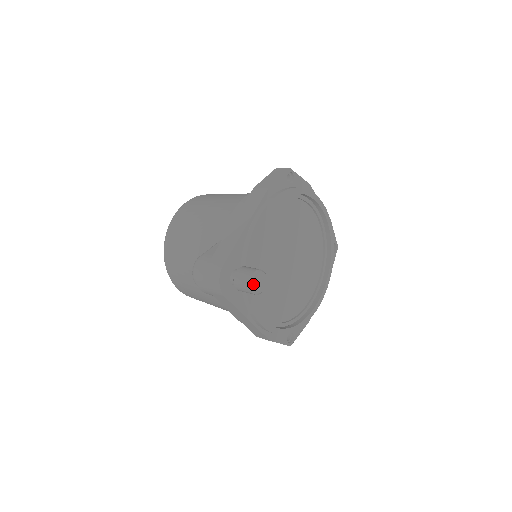
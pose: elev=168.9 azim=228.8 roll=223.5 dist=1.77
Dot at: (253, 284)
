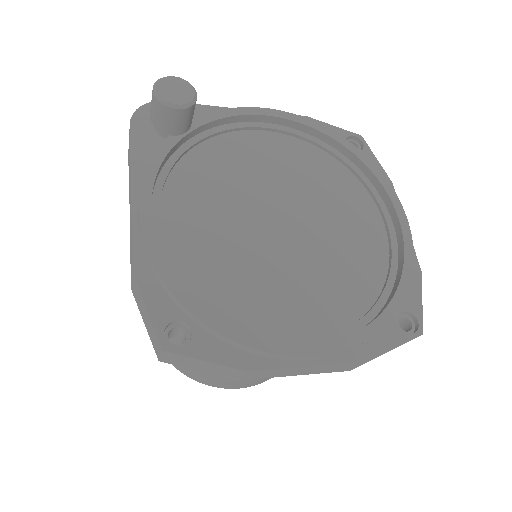
Dot at: (163, 80)
